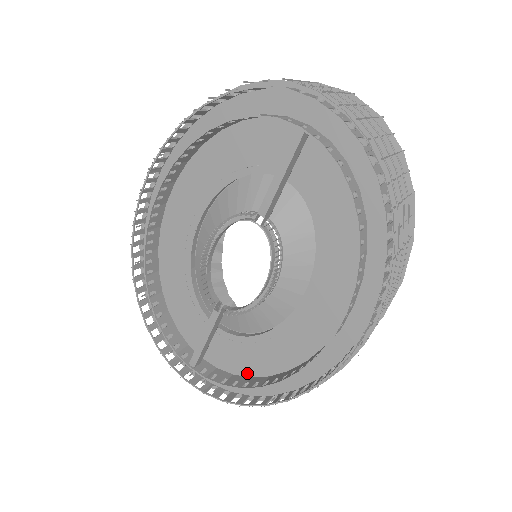
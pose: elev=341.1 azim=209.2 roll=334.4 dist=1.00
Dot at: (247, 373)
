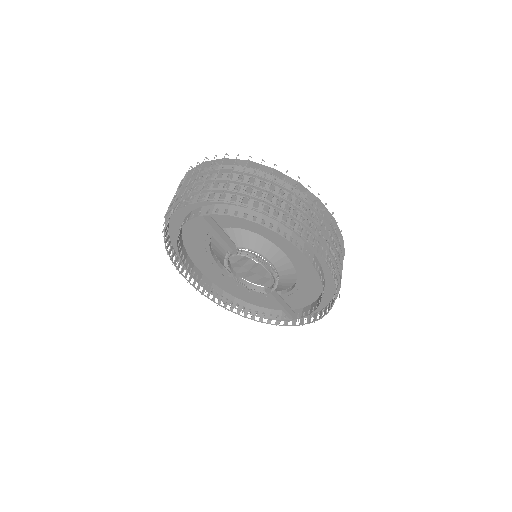
Dot at: (314, 299)
